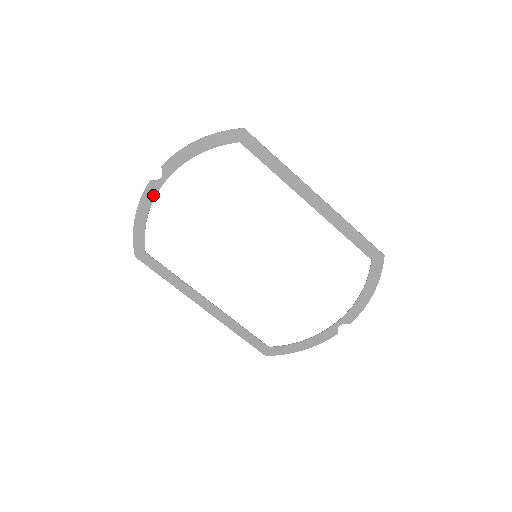
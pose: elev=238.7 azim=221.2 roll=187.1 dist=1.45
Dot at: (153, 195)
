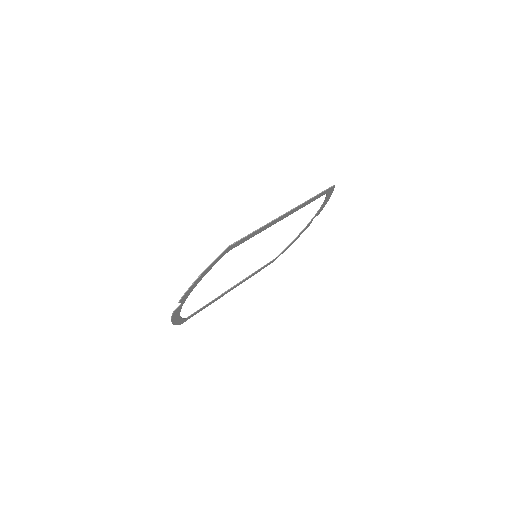
Dot at: (179, 310)
